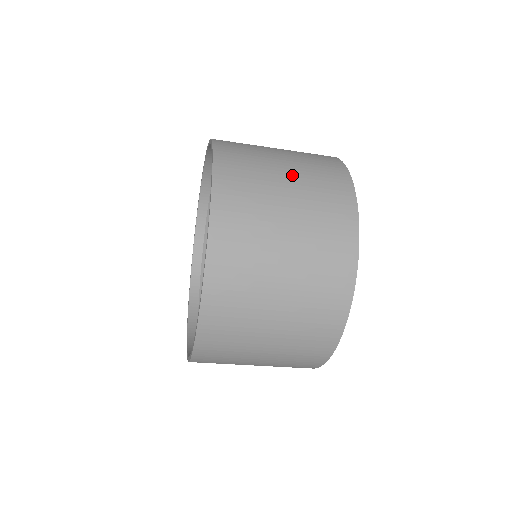
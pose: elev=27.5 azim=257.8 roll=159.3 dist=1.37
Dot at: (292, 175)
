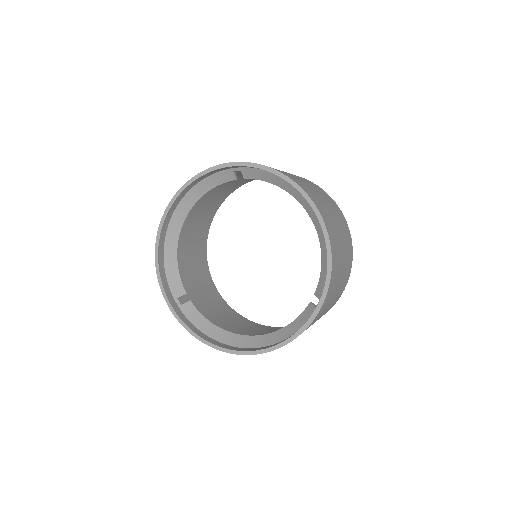
Dot at: occluded
